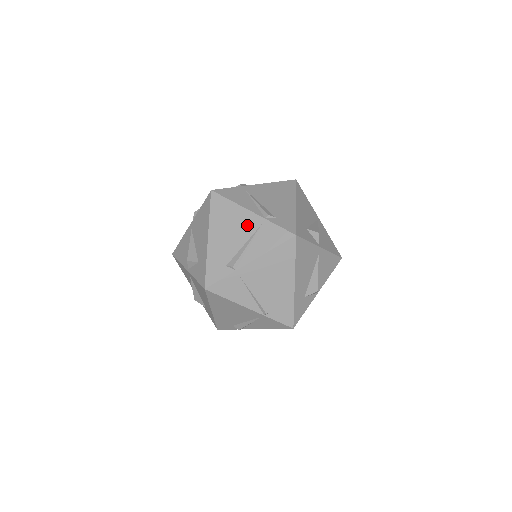
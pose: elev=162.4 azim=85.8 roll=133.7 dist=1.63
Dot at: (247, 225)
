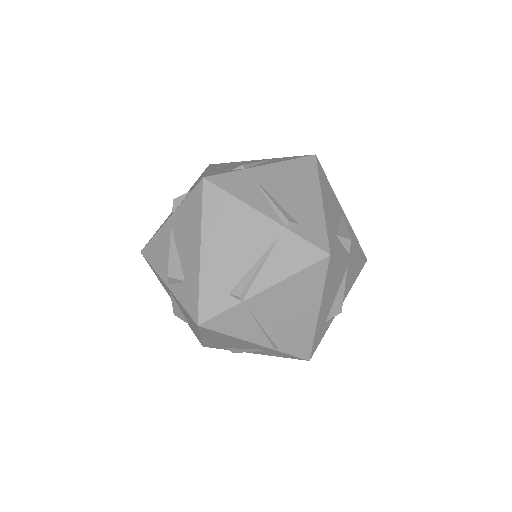
Dot at: (258, 235)
